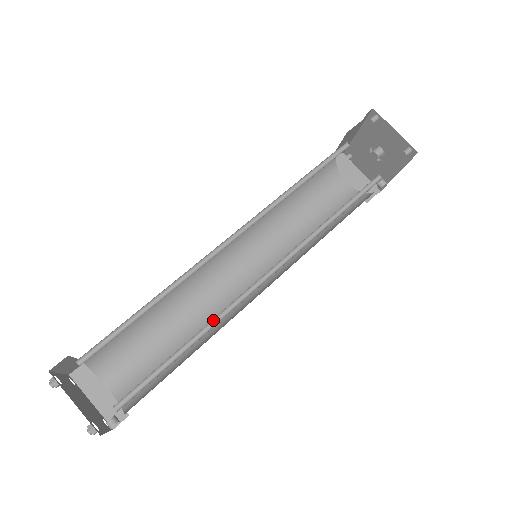
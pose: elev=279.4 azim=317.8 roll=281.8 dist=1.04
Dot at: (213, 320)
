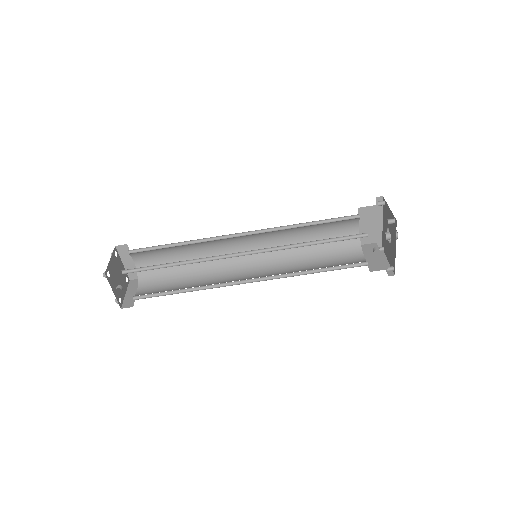
Dot at: (198, 261)
